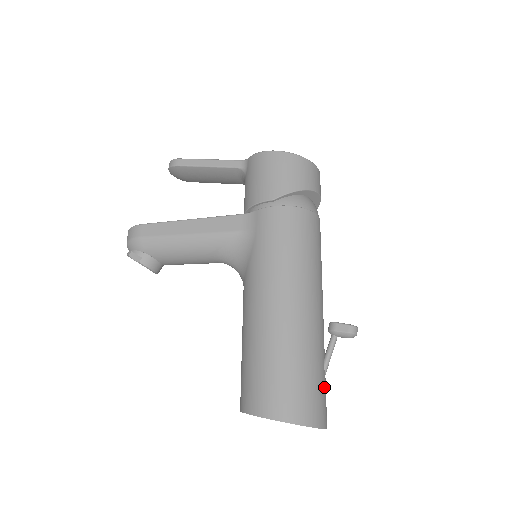
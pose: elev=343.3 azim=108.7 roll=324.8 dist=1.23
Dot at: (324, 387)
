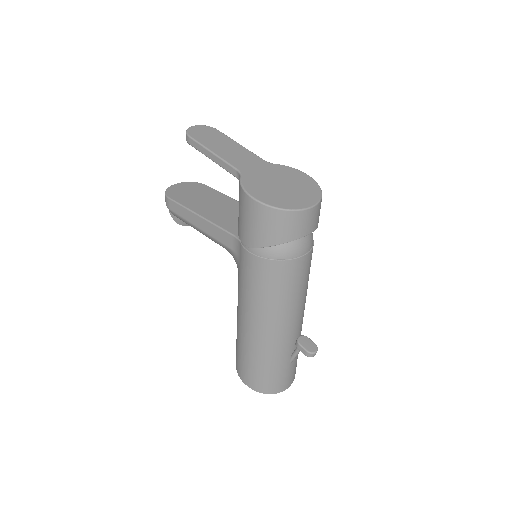
Dot at: (287, 371)
